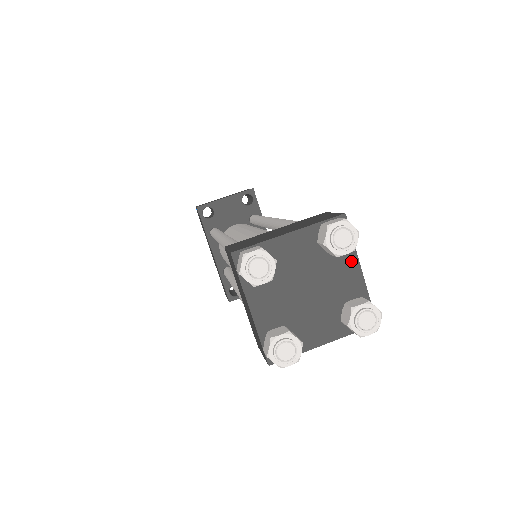
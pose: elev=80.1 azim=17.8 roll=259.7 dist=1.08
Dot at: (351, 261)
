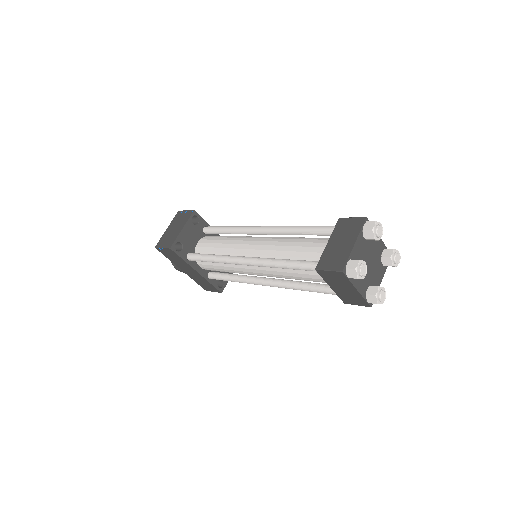
Dot at: occluded
